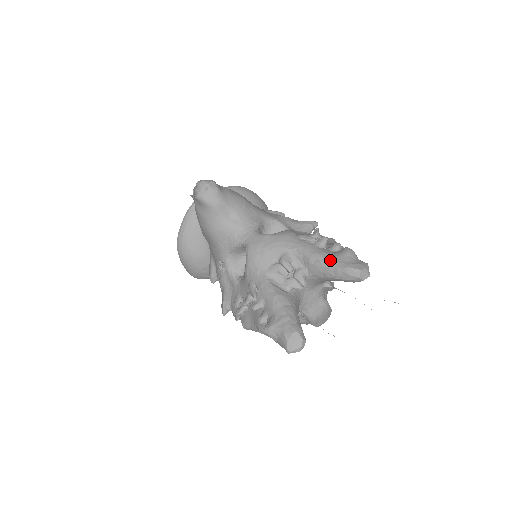
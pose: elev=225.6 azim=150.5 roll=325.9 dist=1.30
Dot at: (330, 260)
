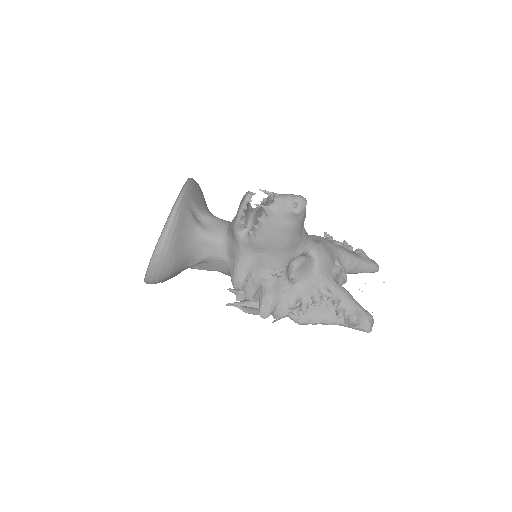
Dot at: (363, 260)
